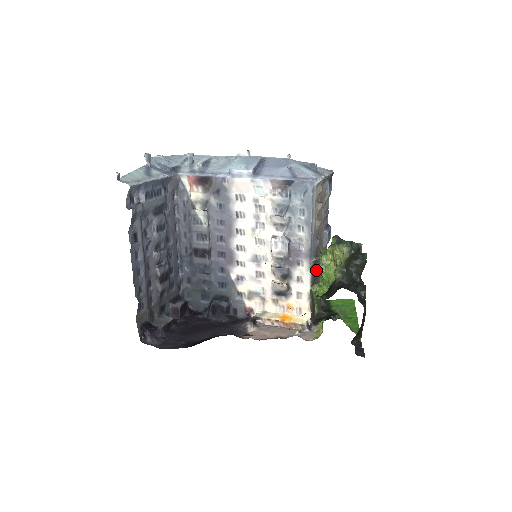
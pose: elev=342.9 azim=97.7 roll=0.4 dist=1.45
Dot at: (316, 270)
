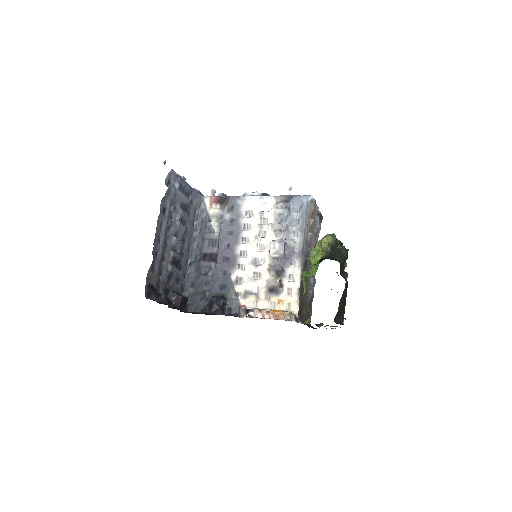
Dot at: occluded
